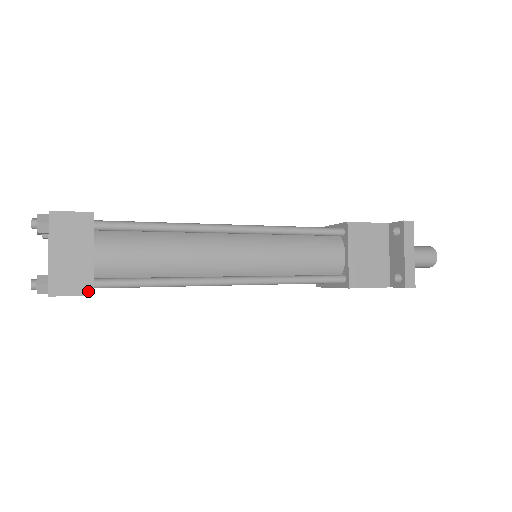
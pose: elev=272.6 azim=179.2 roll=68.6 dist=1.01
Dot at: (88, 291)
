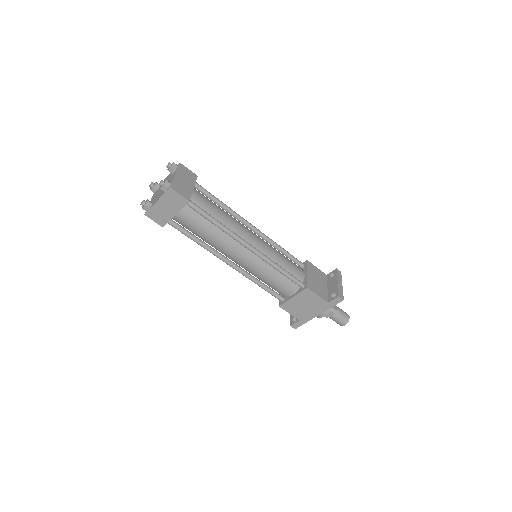
Dot at: (187, 198)
